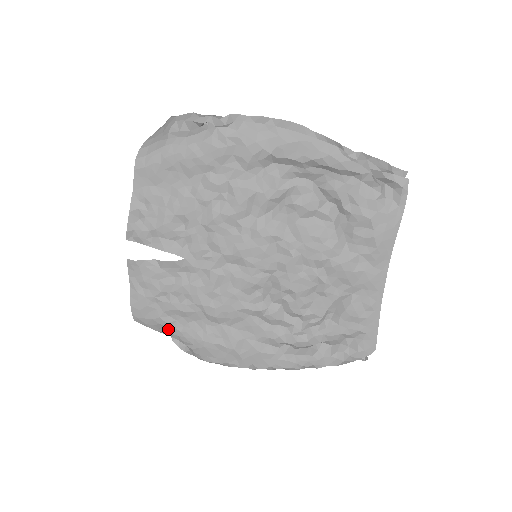
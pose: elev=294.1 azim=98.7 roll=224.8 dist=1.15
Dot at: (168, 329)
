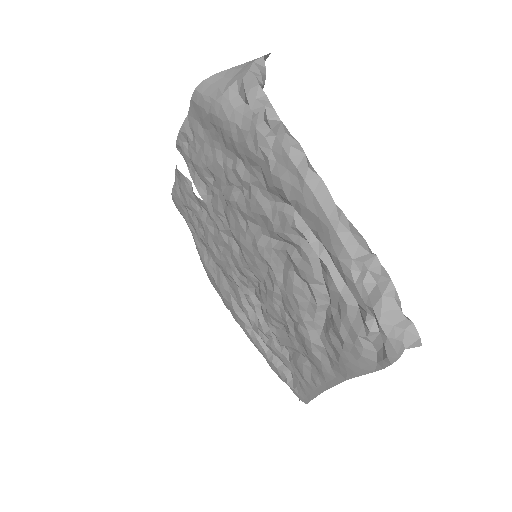
Dot at: occluded
